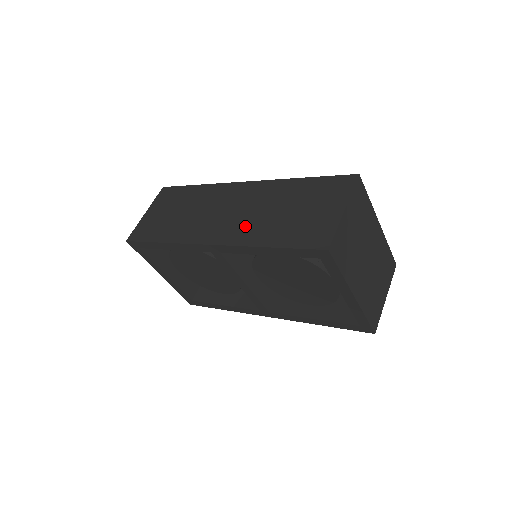
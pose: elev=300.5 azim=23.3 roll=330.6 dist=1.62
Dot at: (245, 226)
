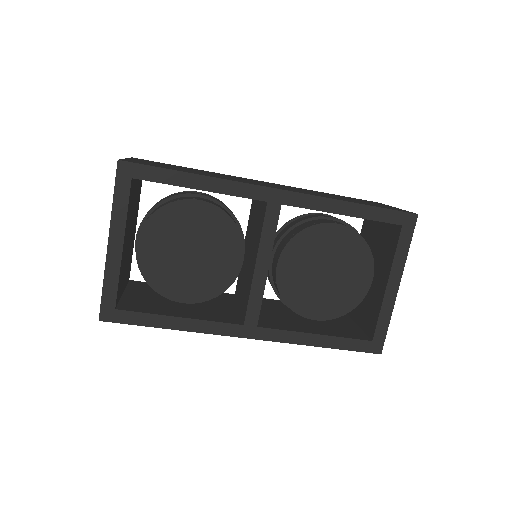
Dot at: (307, 192)
